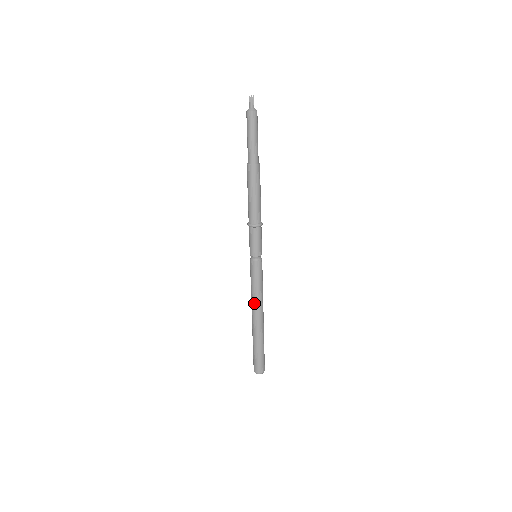
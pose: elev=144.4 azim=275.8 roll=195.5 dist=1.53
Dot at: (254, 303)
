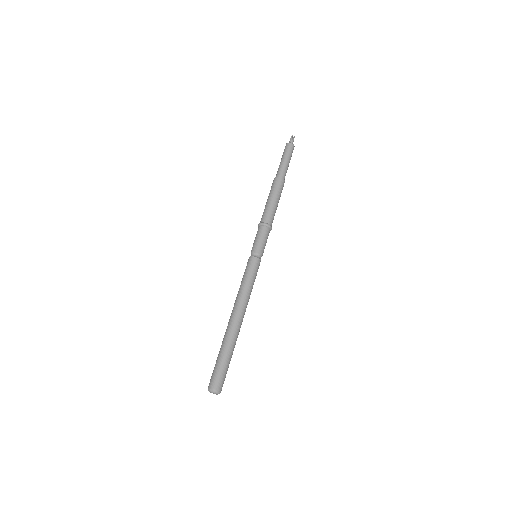
Dot at: (236, 299)
